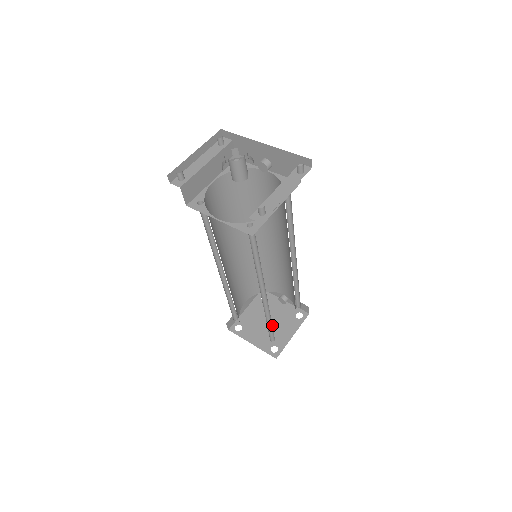
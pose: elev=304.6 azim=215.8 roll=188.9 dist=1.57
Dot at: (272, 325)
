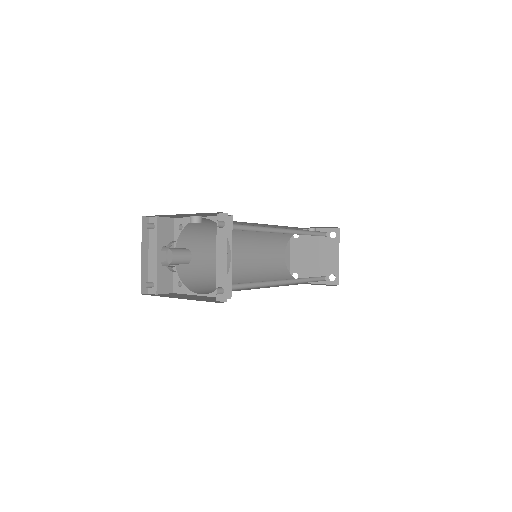
Dot at: (318, 257)
